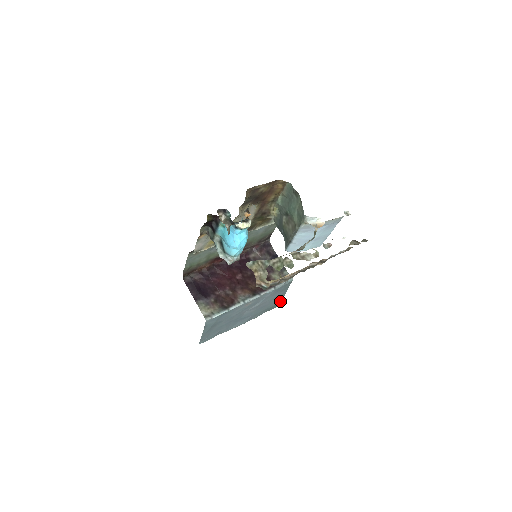
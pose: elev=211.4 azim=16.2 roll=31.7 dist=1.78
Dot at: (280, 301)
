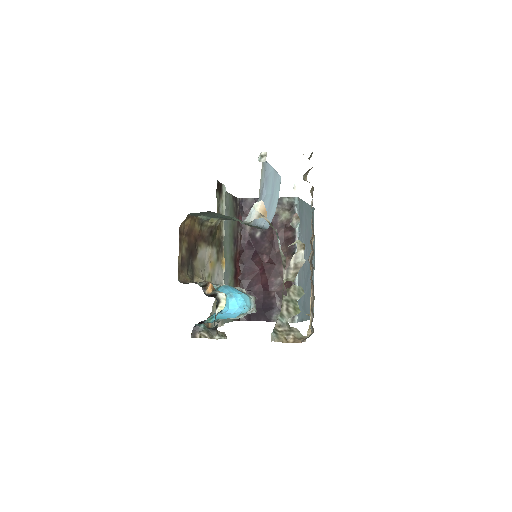
Dot at: occluded
